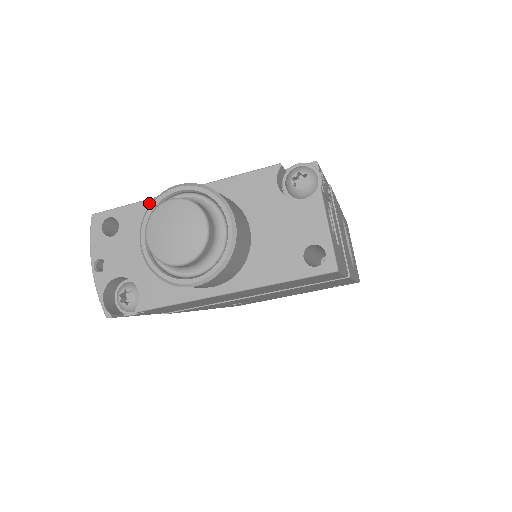
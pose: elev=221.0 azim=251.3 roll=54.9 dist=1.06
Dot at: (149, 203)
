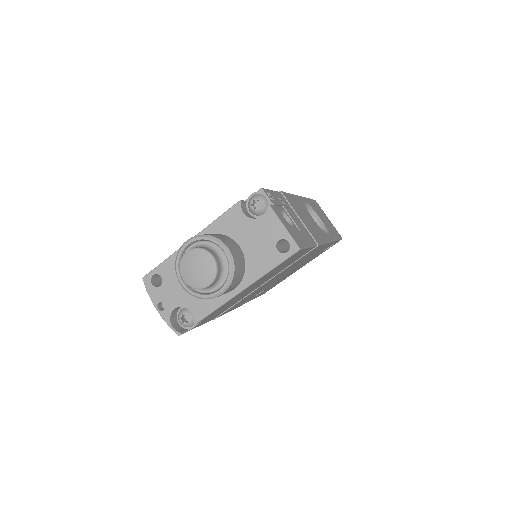
Dot at: (173, 256)
